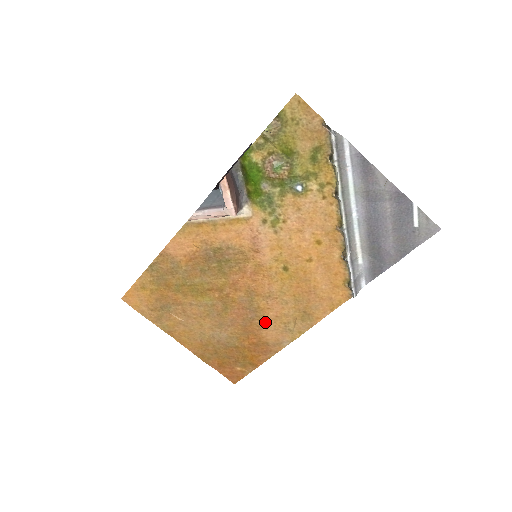
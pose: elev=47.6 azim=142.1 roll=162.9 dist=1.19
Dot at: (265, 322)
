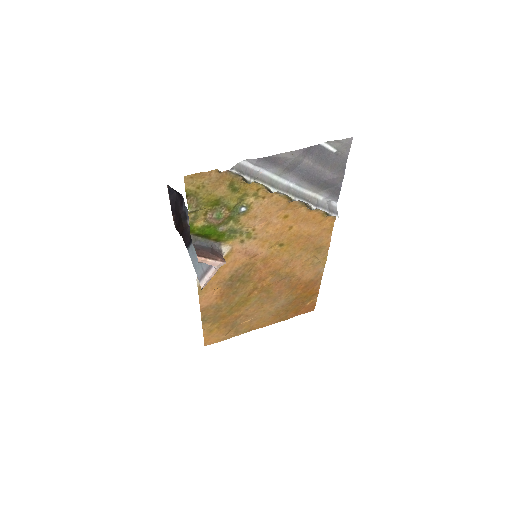
Dot at: (299, 274)
